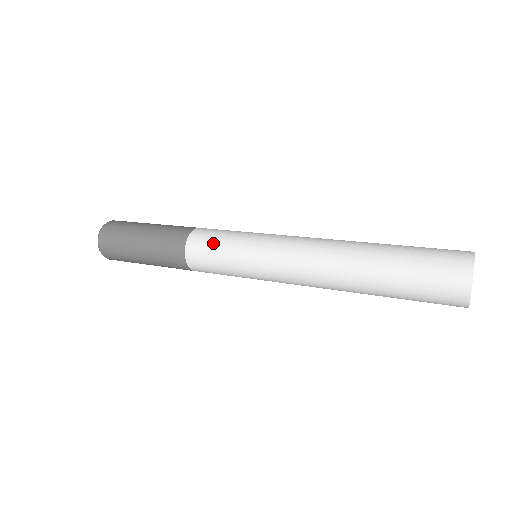
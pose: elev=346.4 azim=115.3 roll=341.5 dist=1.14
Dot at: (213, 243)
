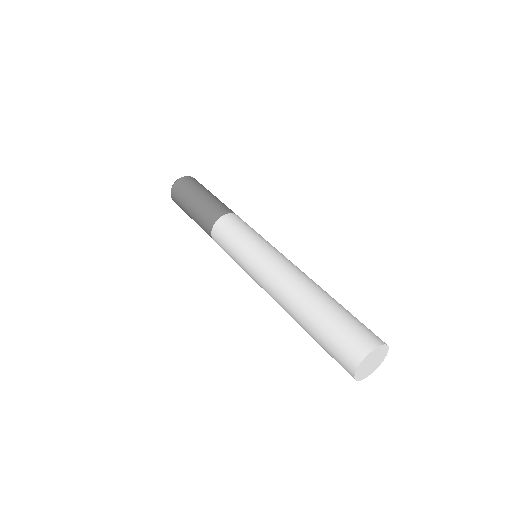
Dot at: (225, 251)
